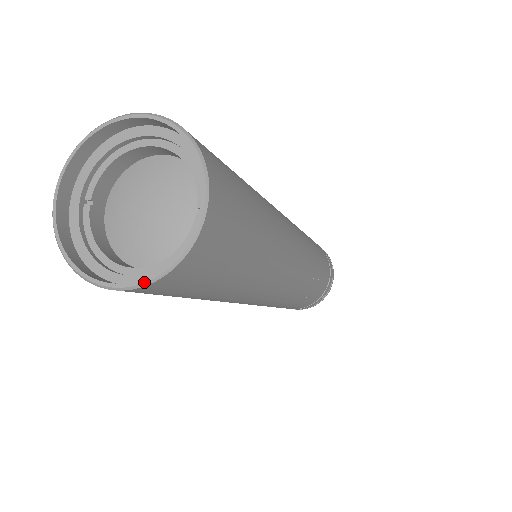
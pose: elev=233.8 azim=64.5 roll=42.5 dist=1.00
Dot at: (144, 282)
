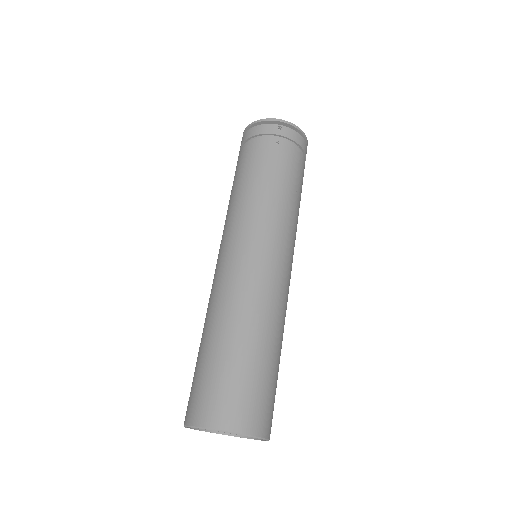
Dot at: occluded
